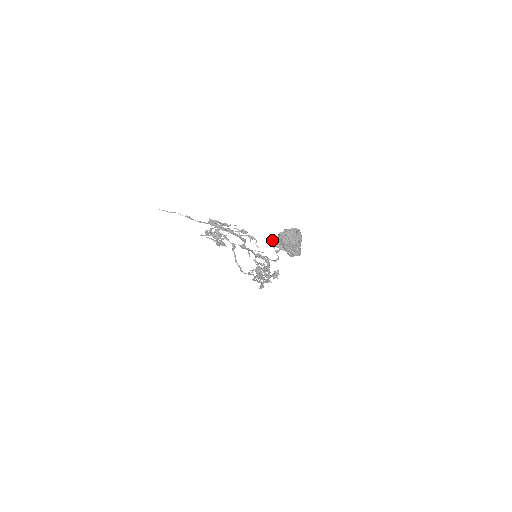
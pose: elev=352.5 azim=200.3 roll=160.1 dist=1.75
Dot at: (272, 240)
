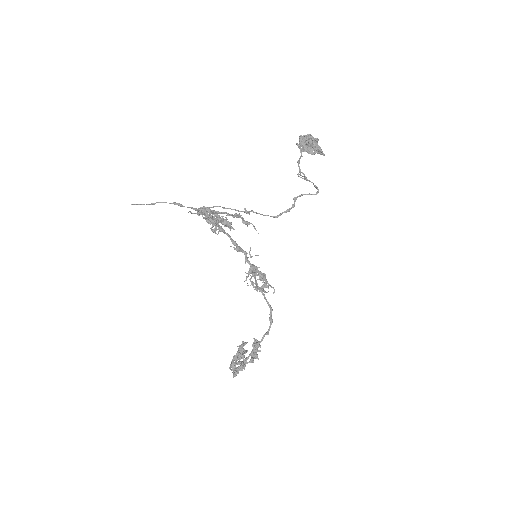
Dot at: (298, 145)
